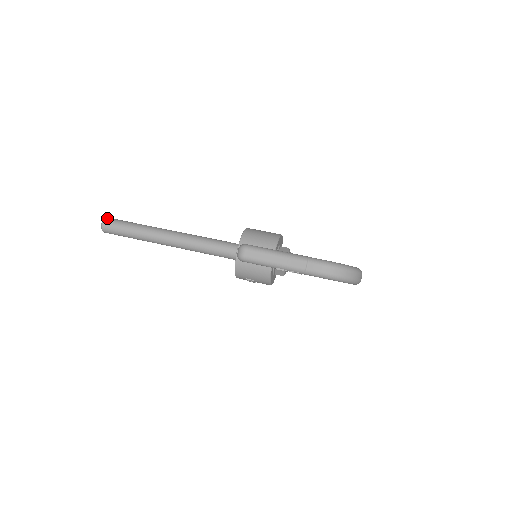
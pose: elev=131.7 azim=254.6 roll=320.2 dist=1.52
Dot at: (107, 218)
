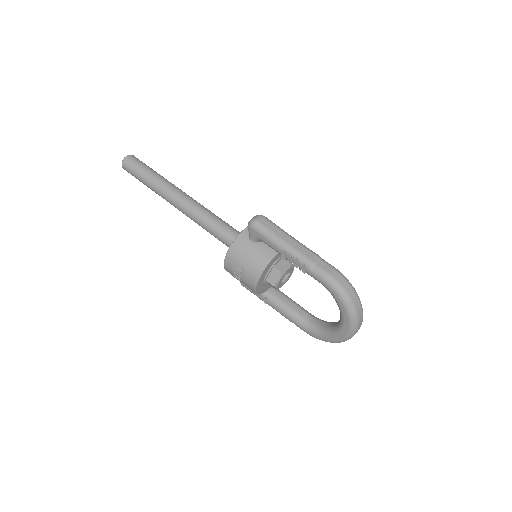
Dot at: occluded
